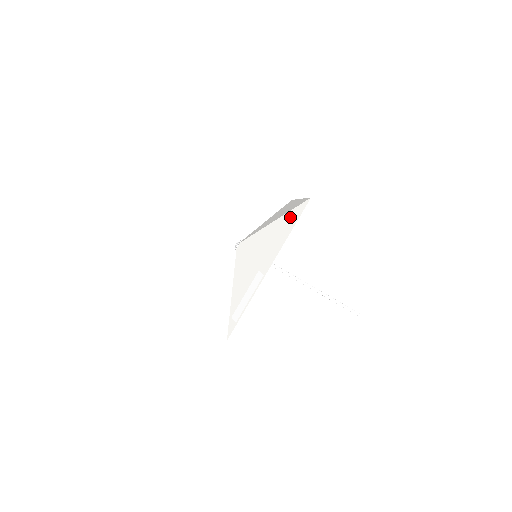
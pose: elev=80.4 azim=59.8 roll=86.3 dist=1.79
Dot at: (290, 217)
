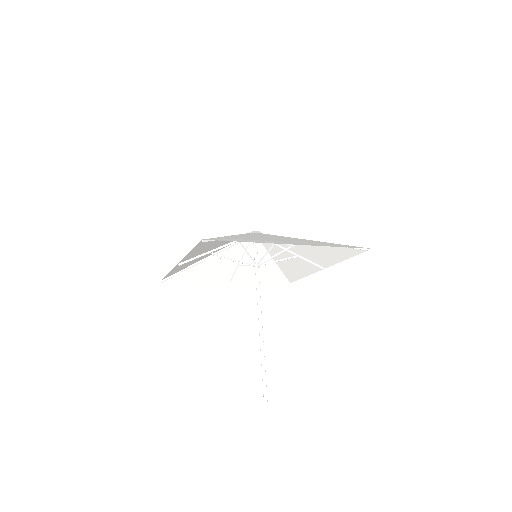
Dot at: (340, 245)
